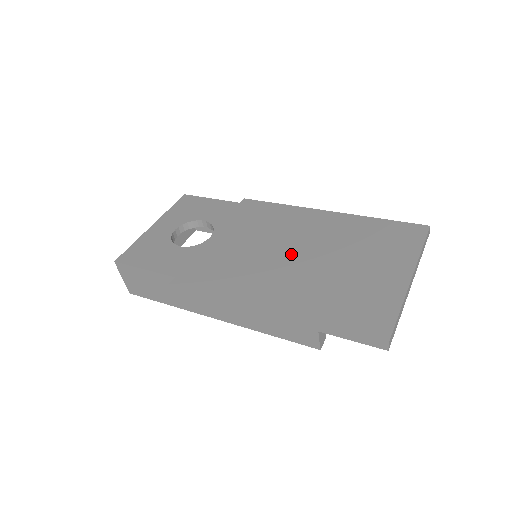
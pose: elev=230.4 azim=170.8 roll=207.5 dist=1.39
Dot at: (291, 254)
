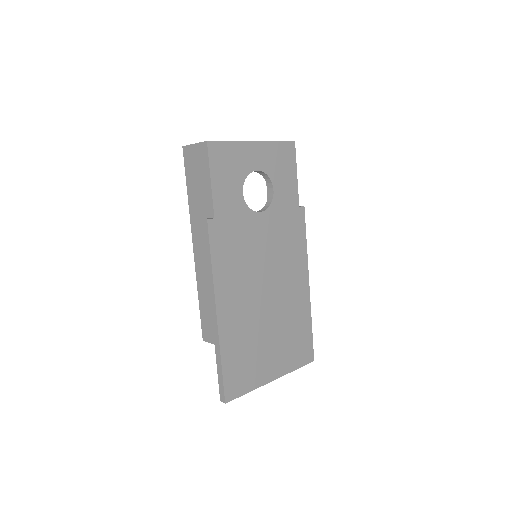
Dot at: (266, 292)
